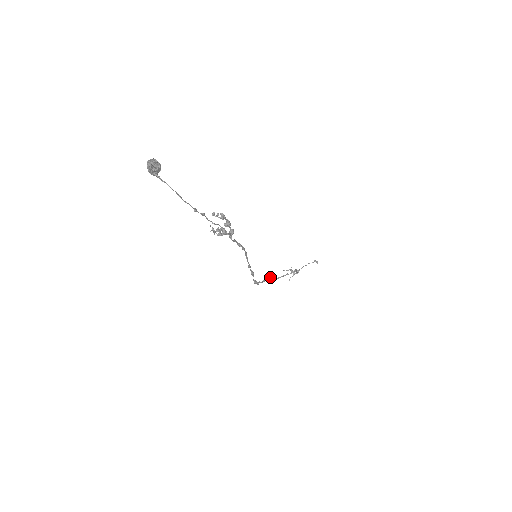
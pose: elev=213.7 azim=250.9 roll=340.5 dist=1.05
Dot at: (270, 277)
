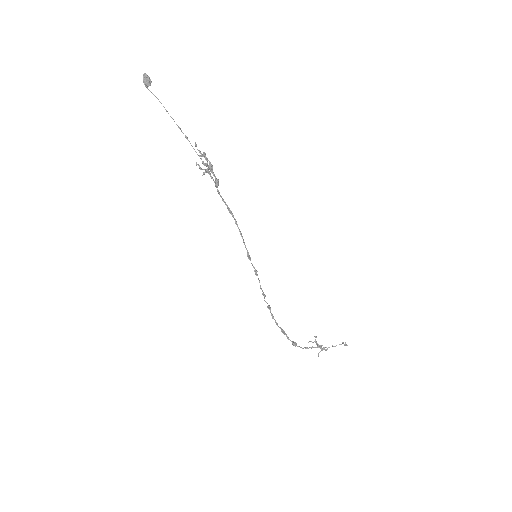
Dot at: (293, 341)
